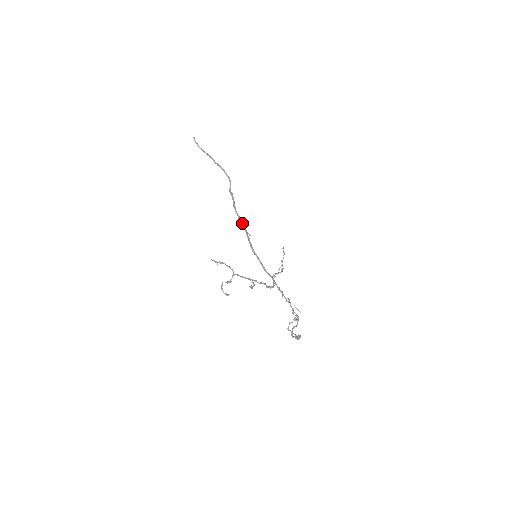
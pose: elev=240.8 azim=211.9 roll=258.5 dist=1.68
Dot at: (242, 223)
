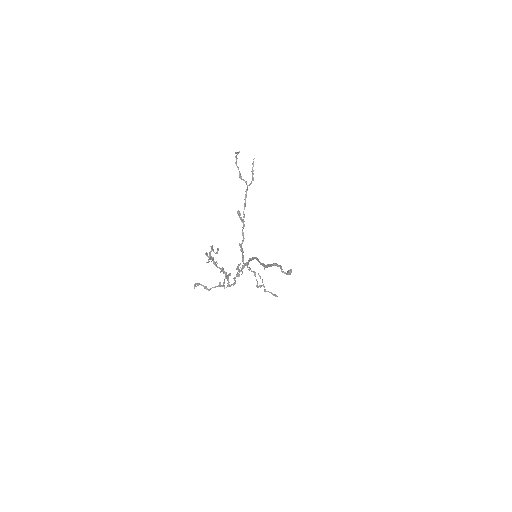
Dot at: (269, 265)
